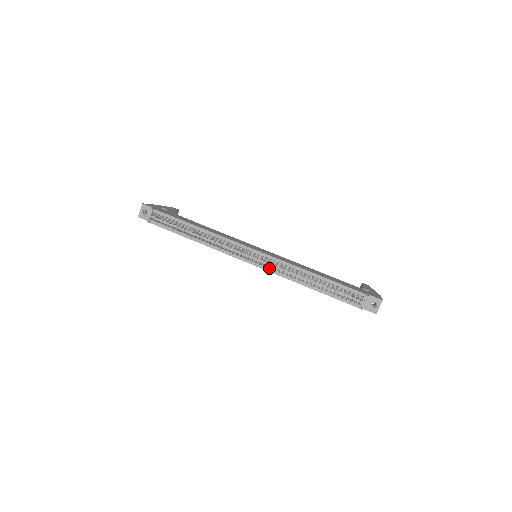
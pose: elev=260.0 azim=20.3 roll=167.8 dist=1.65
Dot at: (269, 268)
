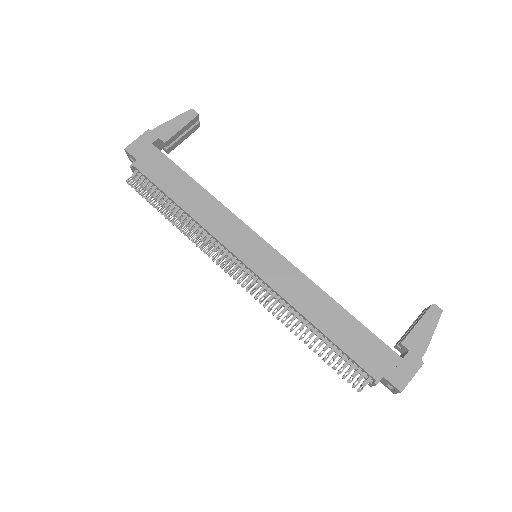
Dot at: (254, 298)
